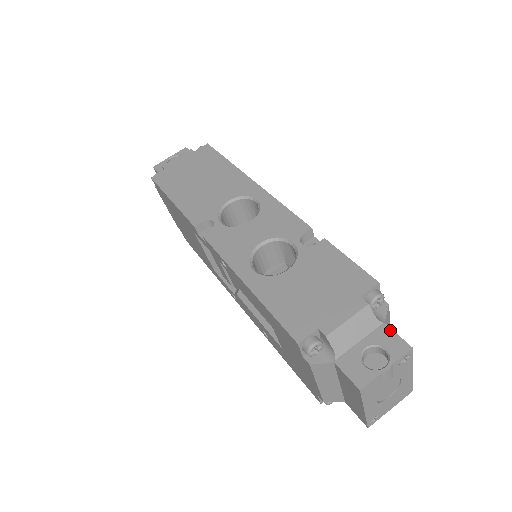
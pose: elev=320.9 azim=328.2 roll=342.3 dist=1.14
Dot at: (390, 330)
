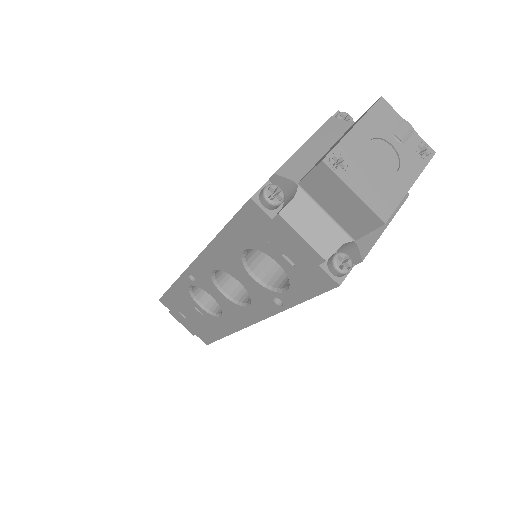
Dot at: occluded
